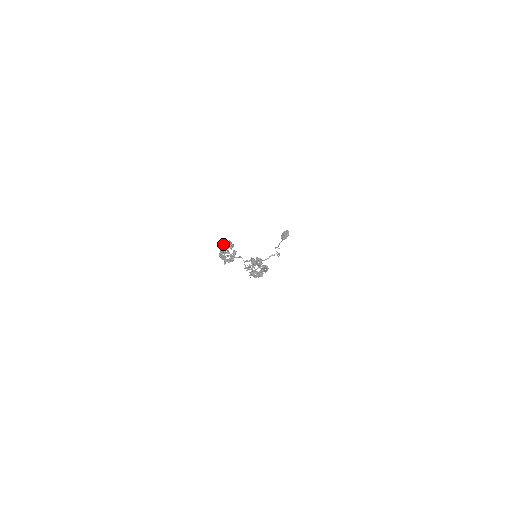
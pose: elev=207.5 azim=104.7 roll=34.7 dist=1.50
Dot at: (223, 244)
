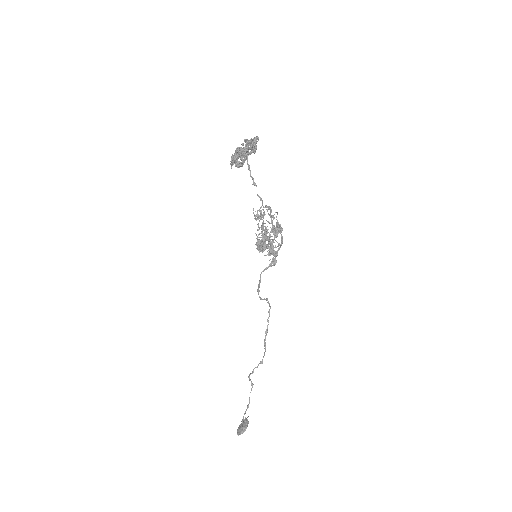
Dot at: occluded
